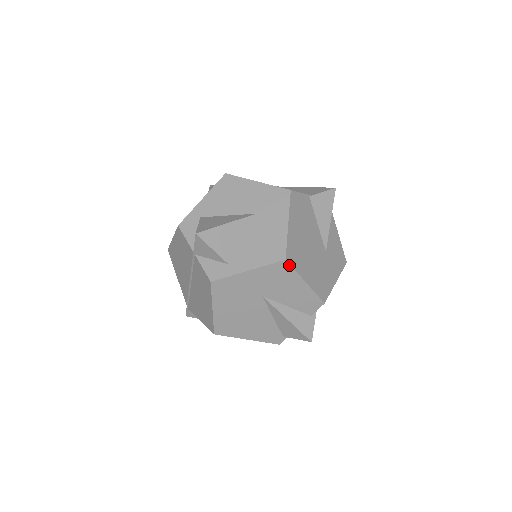
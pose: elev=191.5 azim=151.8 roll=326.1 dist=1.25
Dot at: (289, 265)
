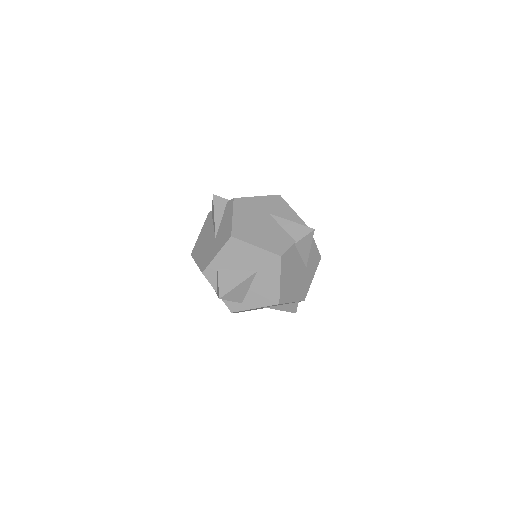
Dot at: occluded
